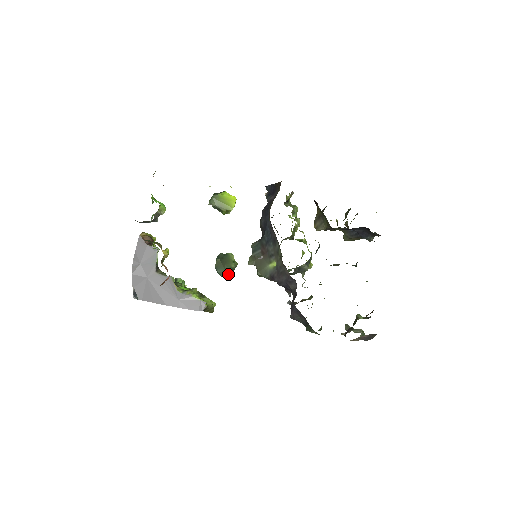
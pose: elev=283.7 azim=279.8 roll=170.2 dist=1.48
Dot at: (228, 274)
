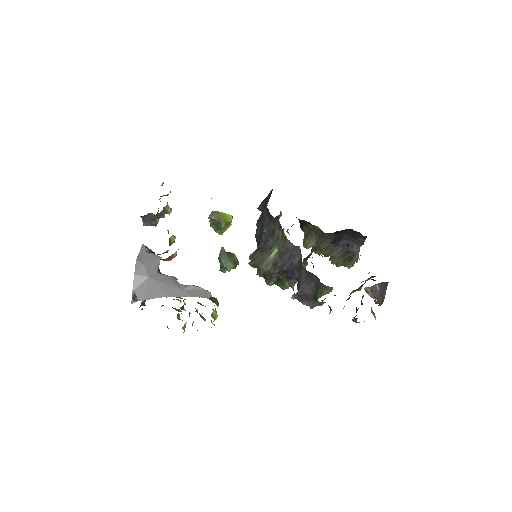
Dot at: (231, 266)
